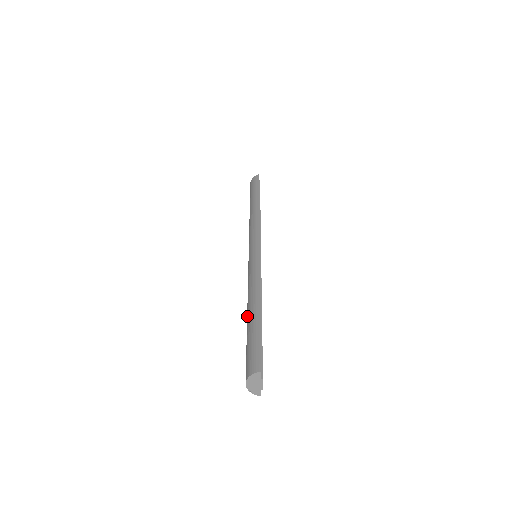
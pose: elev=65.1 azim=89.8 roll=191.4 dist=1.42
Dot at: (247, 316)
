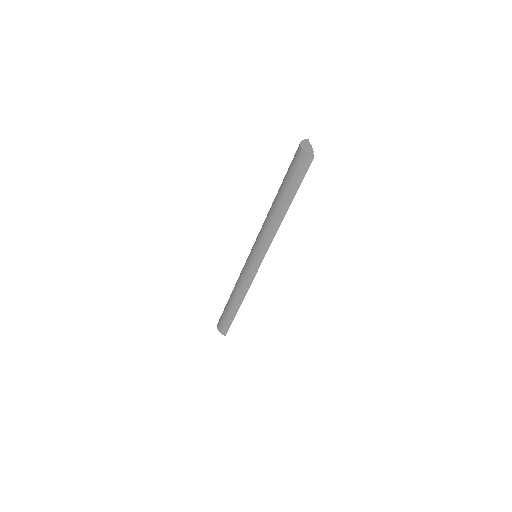
Dot at: (230, 302)
